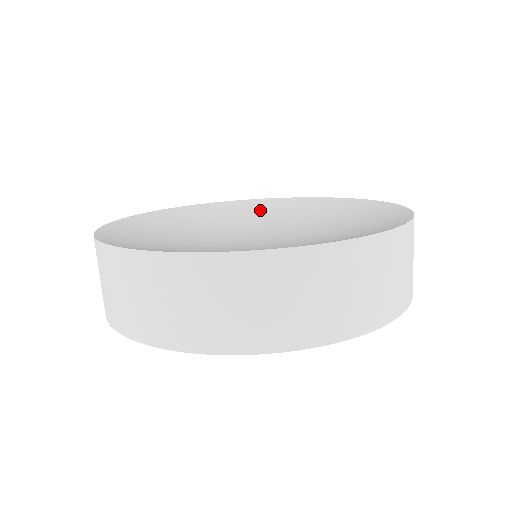
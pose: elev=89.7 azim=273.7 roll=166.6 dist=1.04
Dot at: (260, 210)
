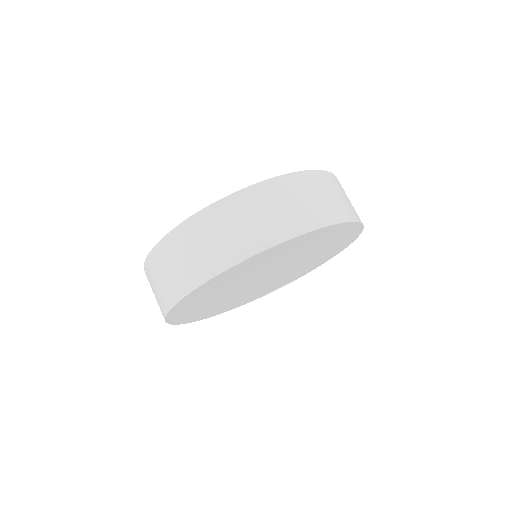
Dot at: occluded
